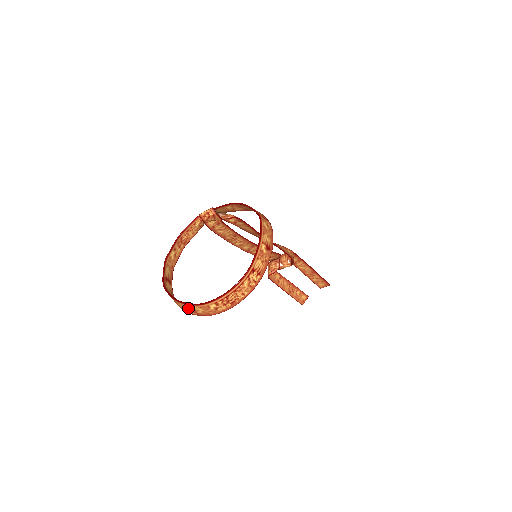
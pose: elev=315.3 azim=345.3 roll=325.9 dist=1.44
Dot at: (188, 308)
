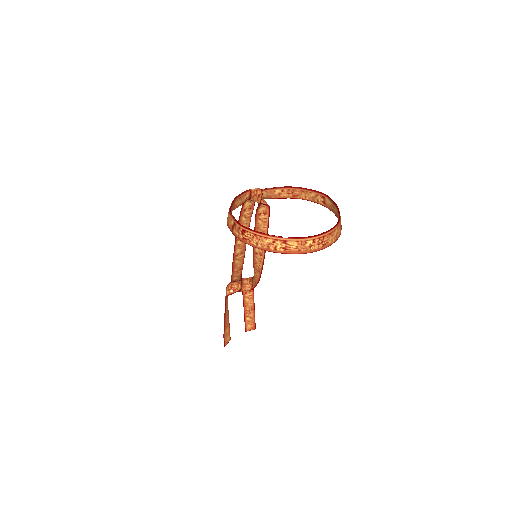
Dot at: (279, 243)
